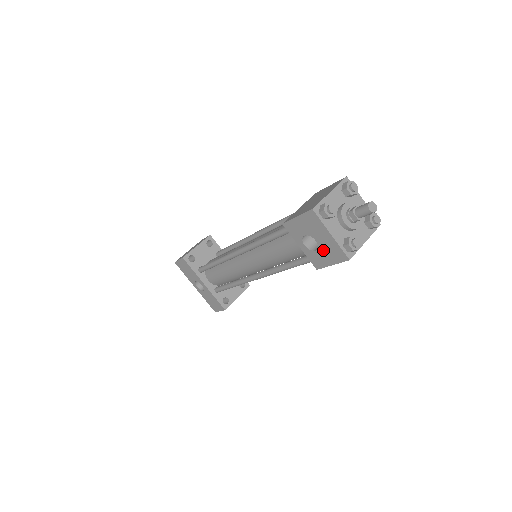
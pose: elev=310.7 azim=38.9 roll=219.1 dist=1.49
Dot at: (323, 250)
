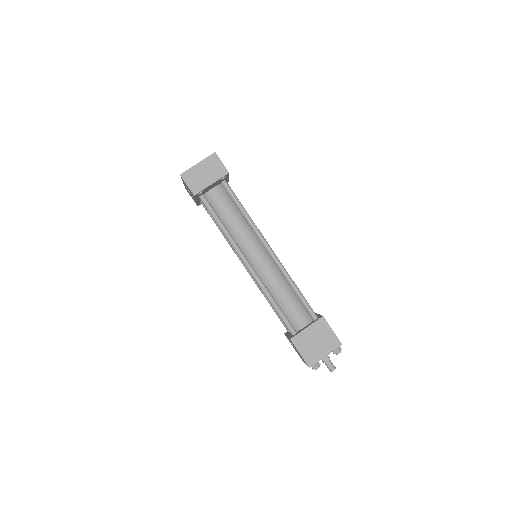
Dot at: occluded
